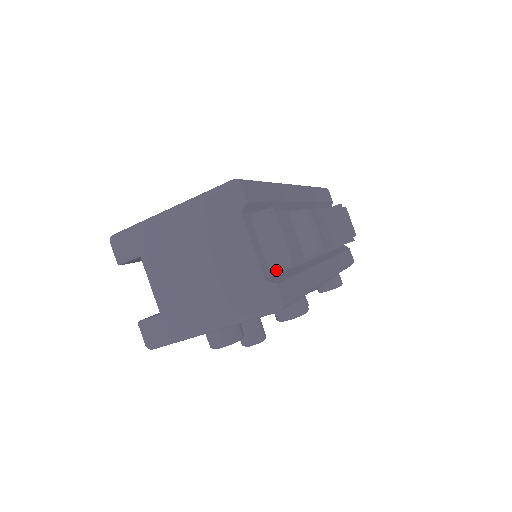
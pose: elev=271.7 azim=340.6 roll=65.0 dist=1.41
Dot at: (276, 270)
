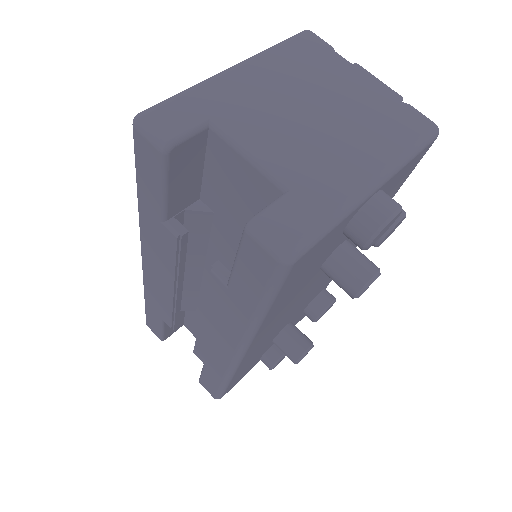
Dot at: occluded
